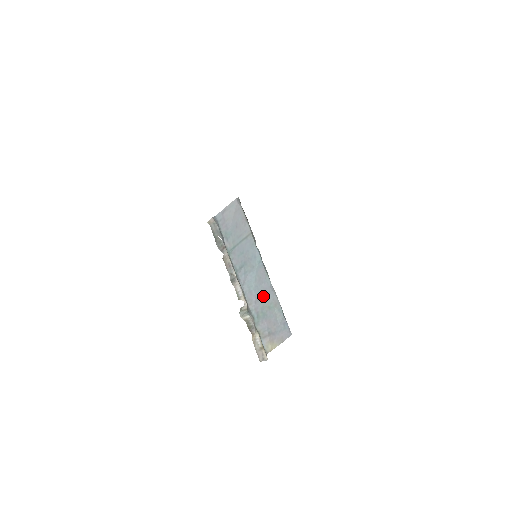
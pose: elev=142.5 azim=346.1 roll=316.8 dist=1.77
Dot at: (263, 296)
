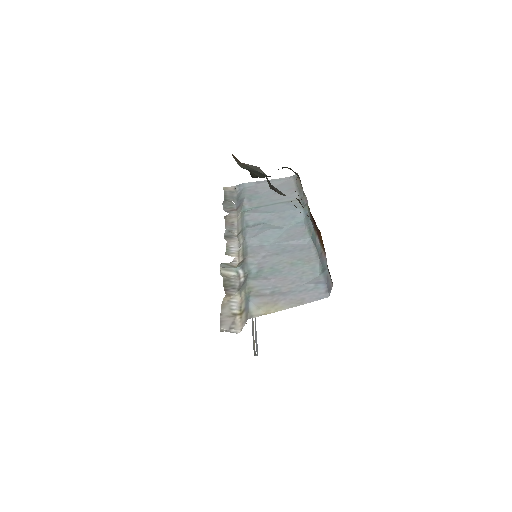
Dot at: (286, 252)
